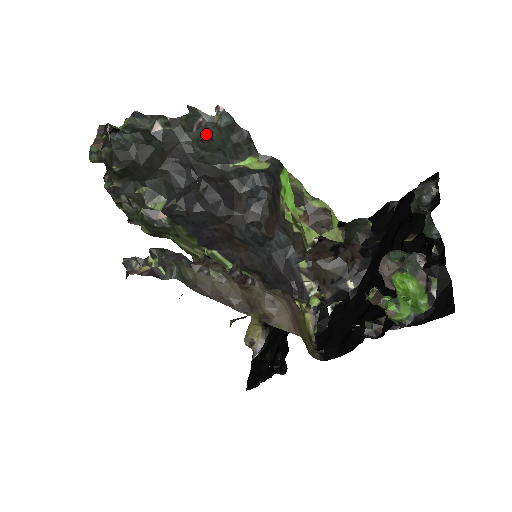
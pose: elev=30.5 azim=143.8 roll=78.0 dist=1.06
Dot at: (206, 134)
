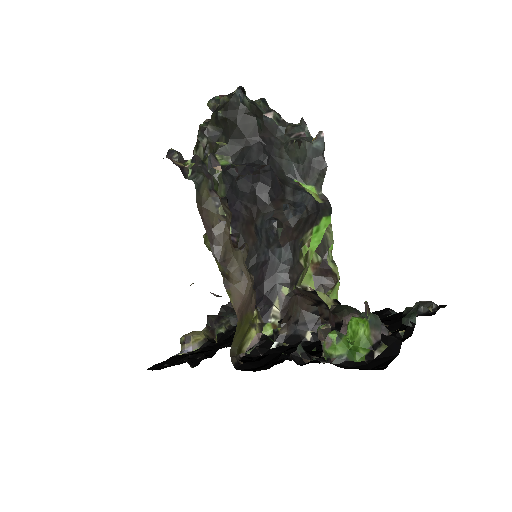
Dot at: (299, 139)
